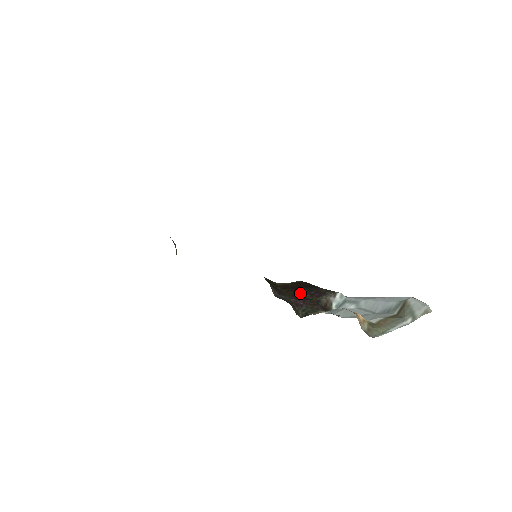
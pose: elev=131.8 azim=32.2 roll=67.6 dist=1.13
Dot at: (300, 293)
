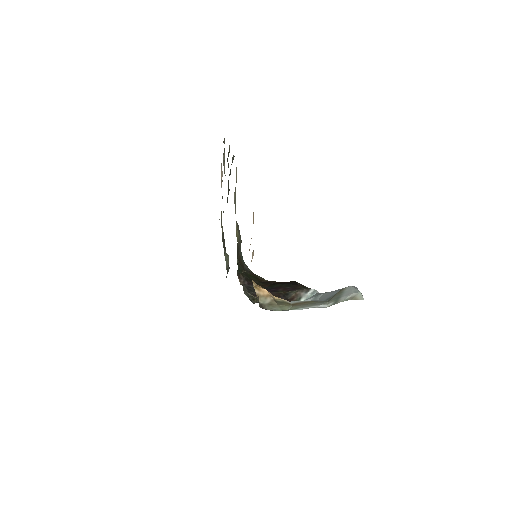
Dot at: (275, 287)
